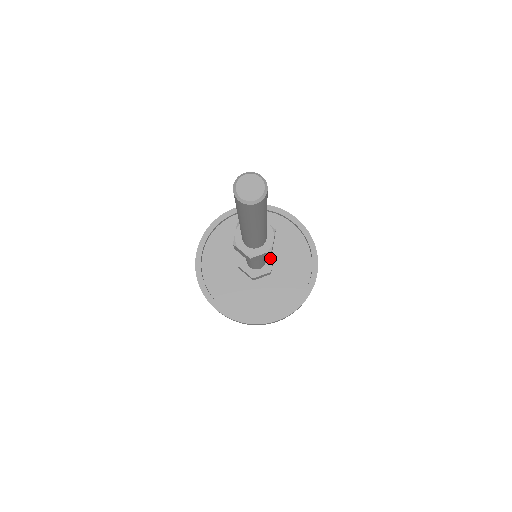
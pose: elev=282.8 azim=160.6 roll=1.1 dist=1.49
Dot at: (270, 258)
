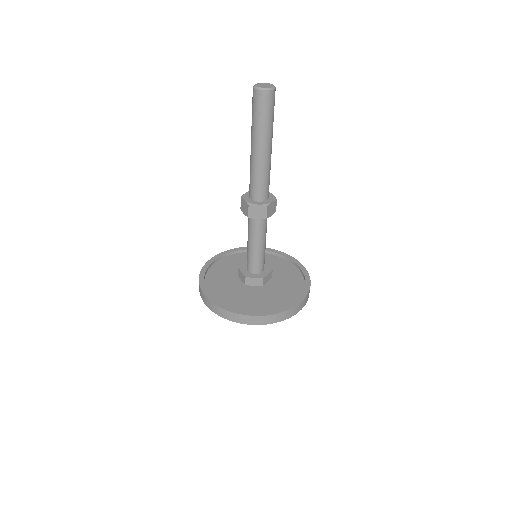
Dot at: (267, 271)
